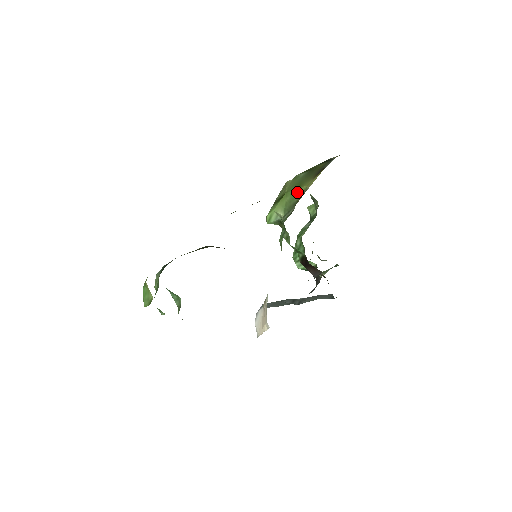
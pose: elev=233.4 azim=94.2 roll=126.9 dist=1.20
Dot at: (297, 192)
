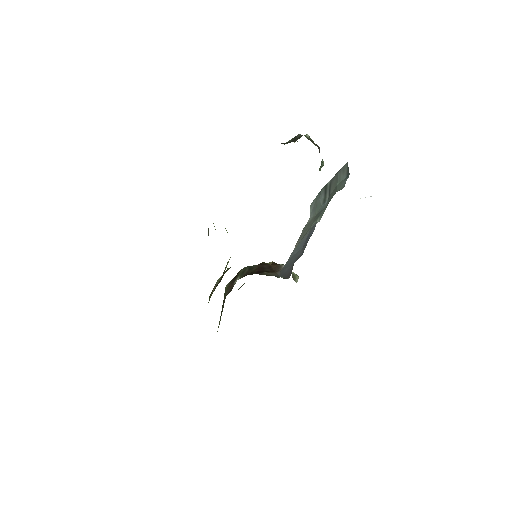
Dot at: occluded
